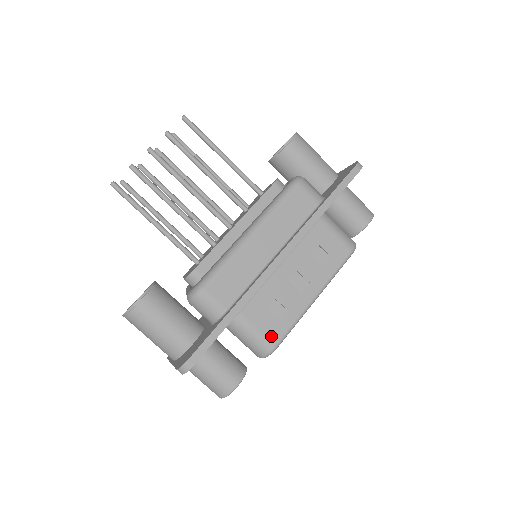
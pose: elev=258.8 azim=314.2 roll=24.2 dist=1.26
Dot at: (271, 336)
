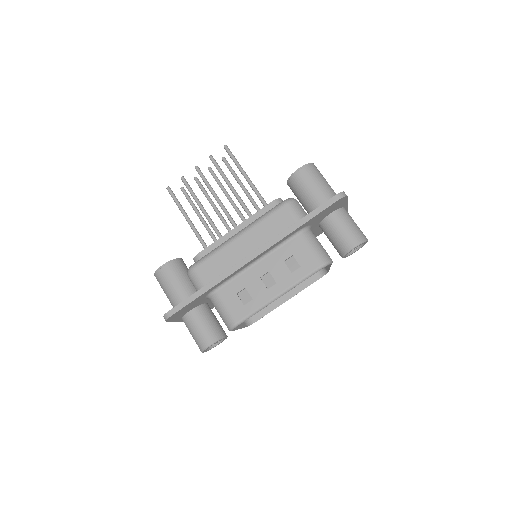
Dot at: (235, 315)
